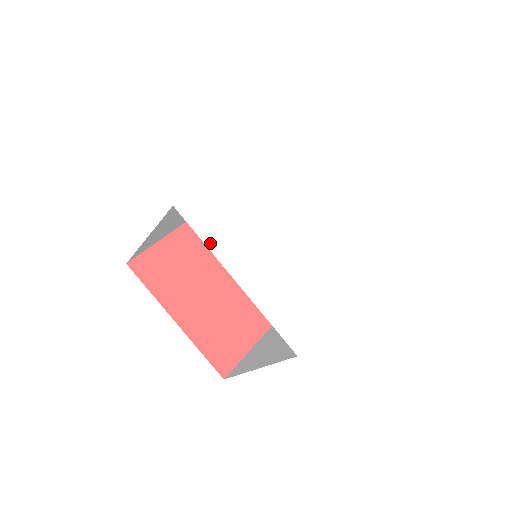
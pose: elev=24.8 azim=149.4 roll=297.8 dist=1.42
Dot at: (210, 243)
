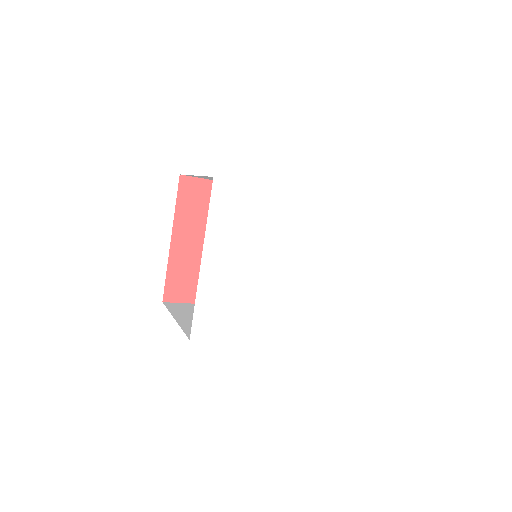
Dot at: (212, 222)
